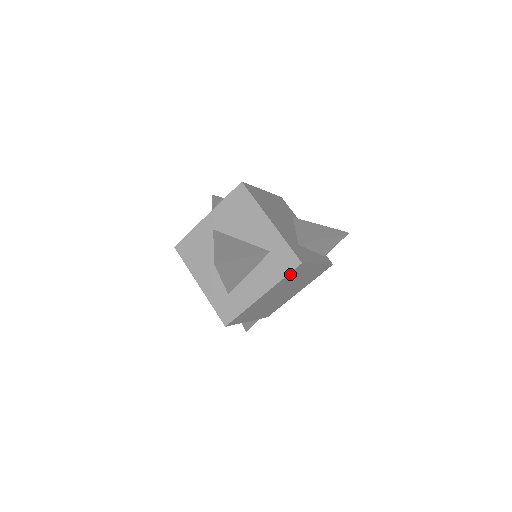
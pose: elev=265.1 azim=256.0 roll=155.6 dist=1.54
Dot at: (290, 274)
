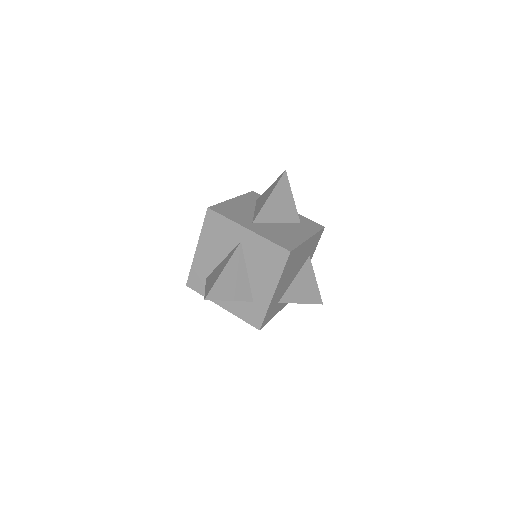
Dot at: occluded
